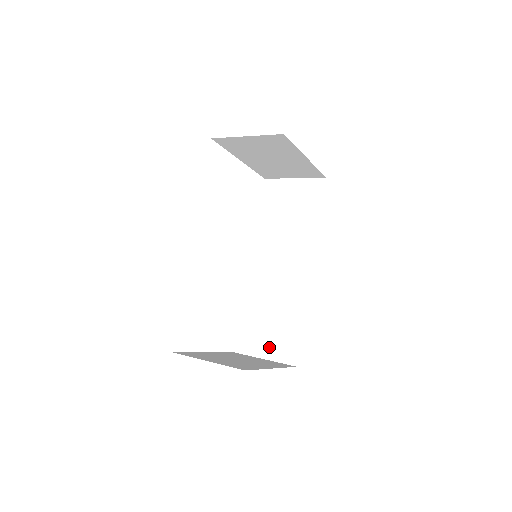
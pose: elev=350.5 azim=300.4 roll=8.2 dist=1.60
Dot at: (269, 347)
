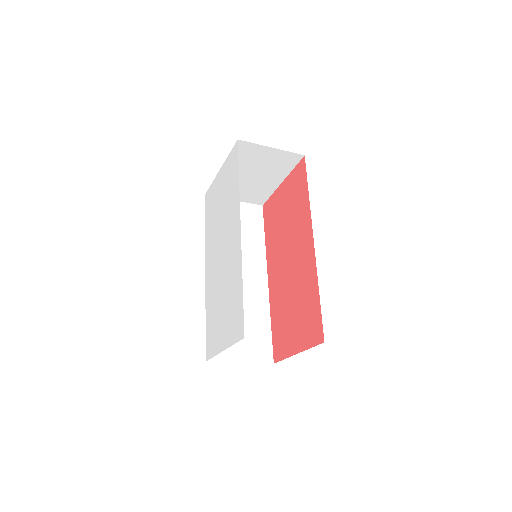
Dot at: (244, 350)
